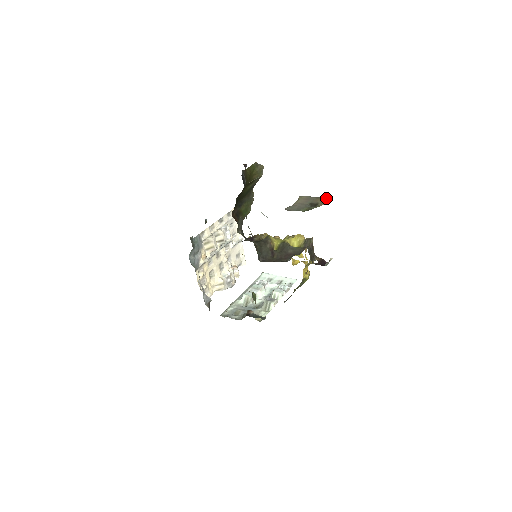
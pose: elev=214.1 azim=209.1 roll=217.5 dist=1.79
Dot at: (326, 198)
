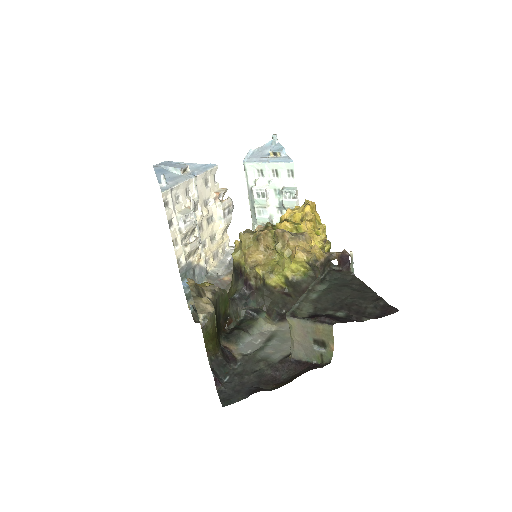
Dot at: (327, 329)
